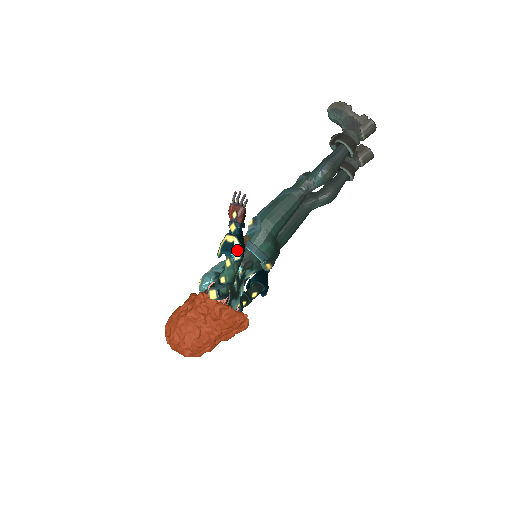
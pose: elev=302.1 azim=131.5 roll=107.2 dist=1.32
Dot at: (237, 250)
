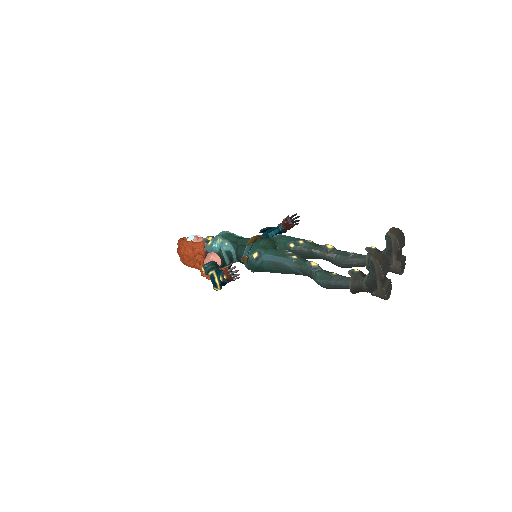
Dot at: (217, 287)
